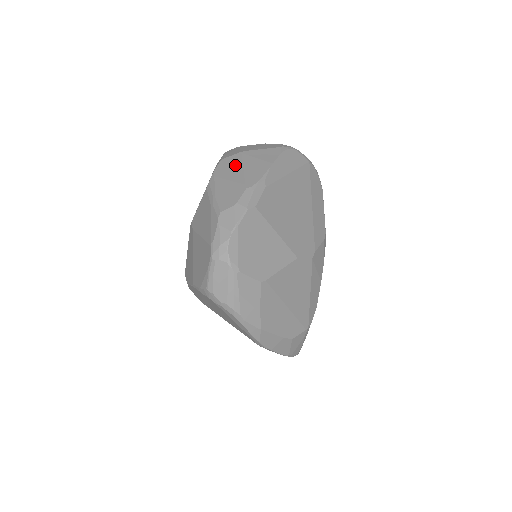
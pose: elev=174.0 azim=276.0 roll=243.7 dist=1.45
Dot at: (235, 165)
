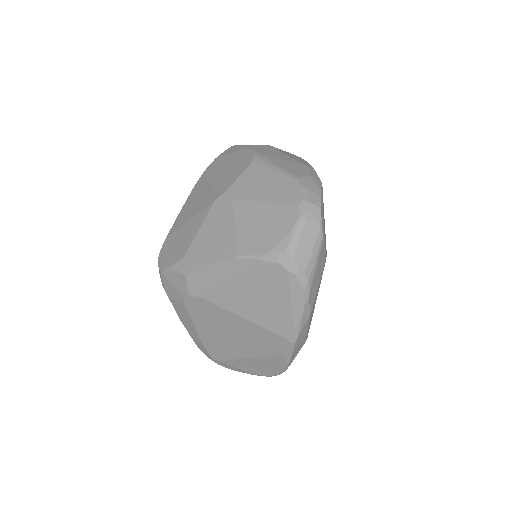
Dot at: (274, 151)
